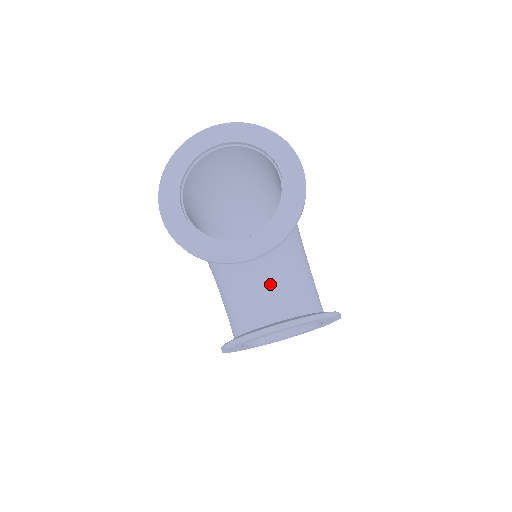
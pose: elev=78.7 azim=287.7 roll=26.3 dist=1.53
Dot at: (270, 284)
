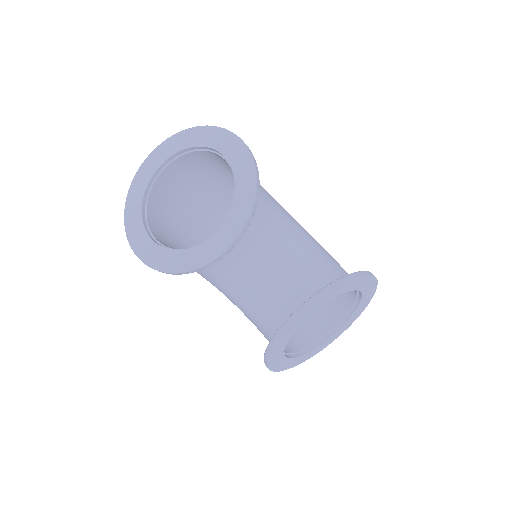
Dot at: (275, 273)
